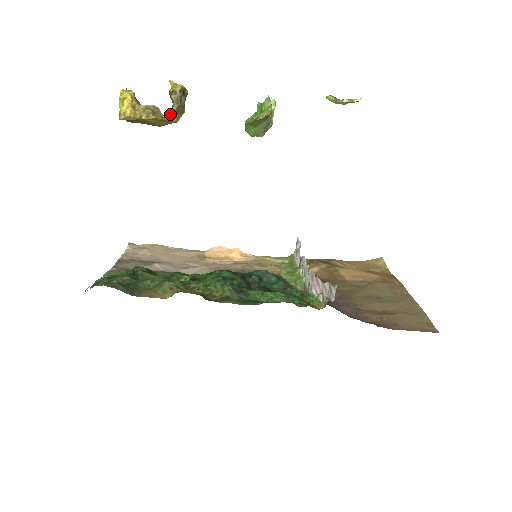
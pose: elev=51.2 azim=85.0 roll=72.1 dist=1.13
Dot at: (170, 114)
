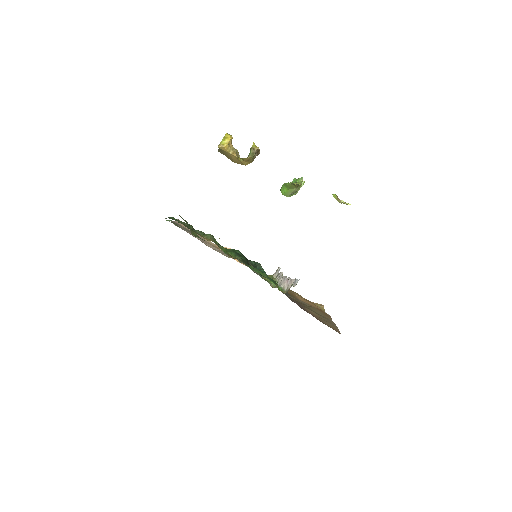
Dot at: (245, 159)
